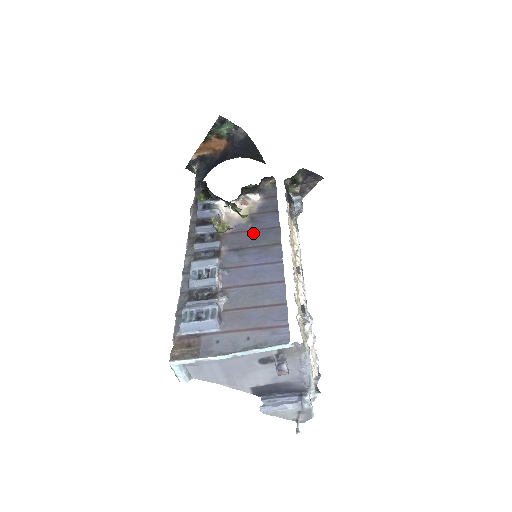
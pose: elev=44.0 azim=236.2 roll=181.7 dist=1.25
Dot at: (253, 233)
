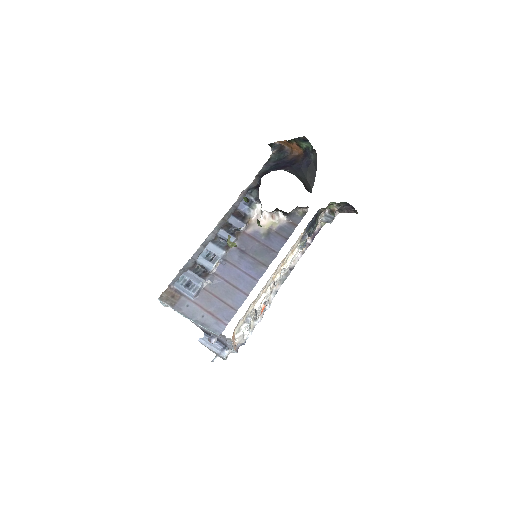
Dot at: (260, 246)
